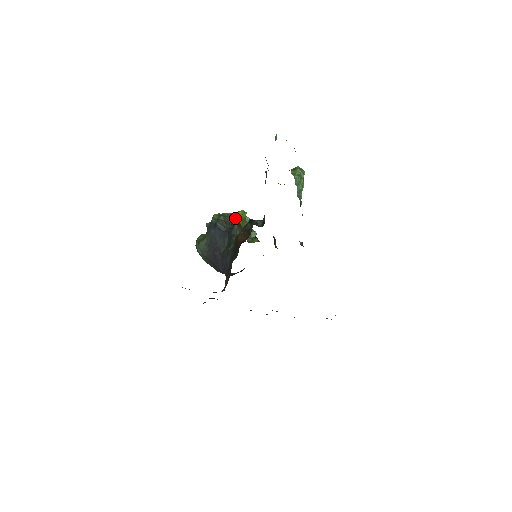
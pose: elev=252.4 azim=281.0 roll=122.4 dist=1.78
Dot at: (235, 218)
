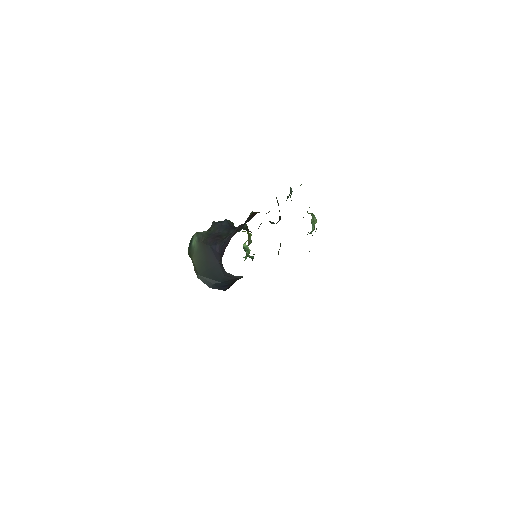
Dot at: occluded
